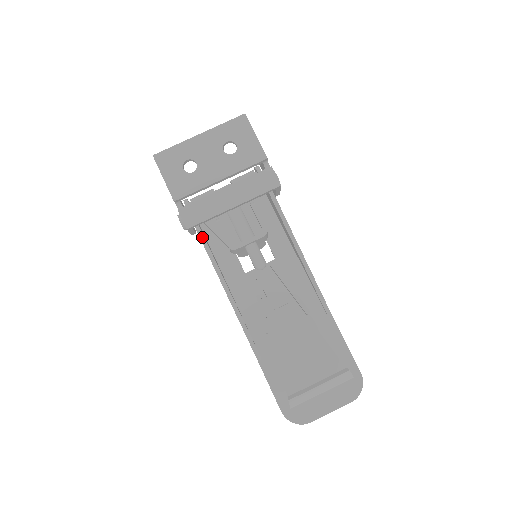
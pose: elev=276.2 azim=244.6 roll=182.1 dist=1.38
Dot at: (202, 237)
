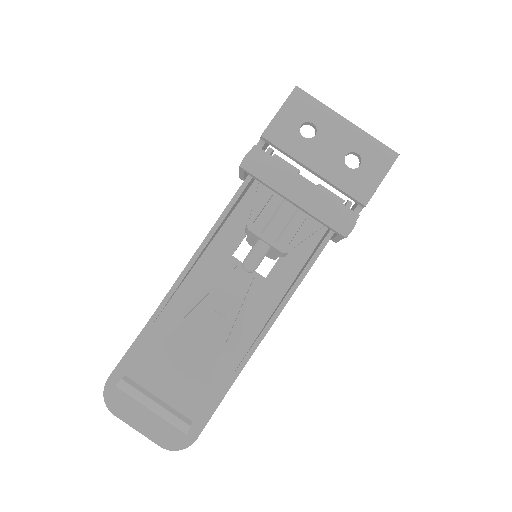
Dot at: (242, 188)
